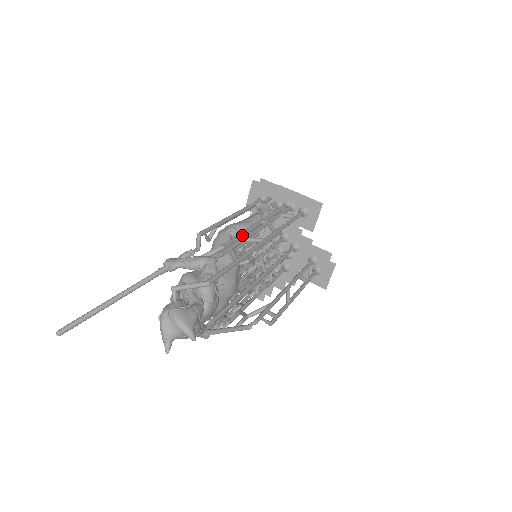
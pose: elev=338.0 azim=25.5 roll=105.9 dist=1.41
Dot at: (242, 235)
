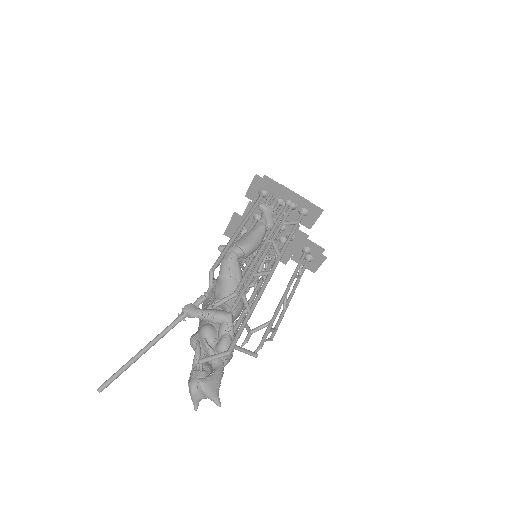
Dot at: (251, 270)
